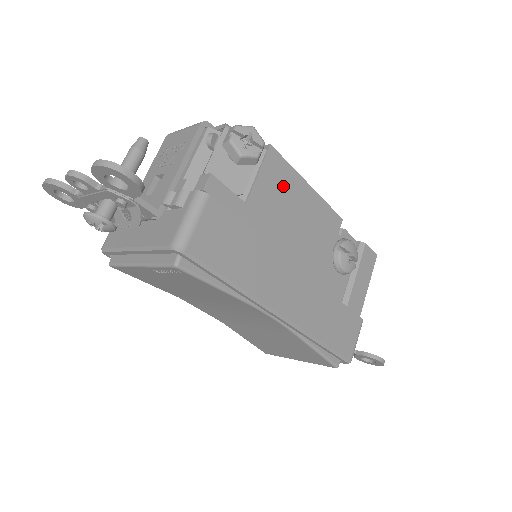
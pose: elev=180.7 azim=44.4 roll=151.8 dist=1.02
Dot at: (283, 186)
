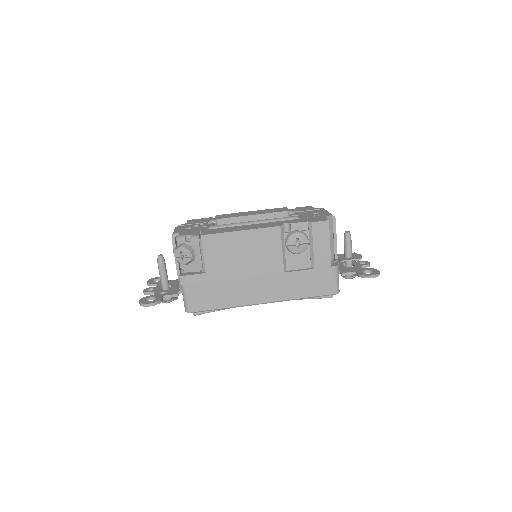
Dot at: (223, 247)
